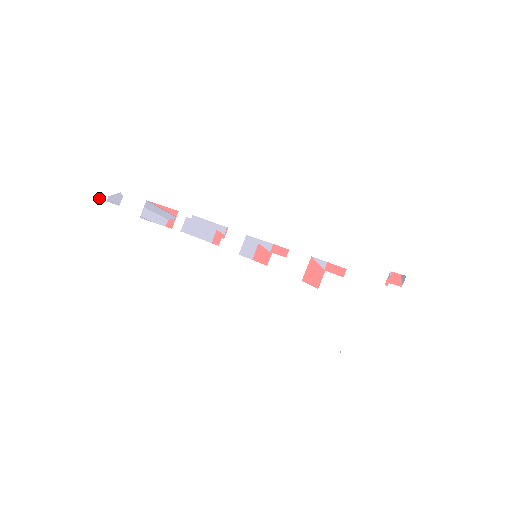
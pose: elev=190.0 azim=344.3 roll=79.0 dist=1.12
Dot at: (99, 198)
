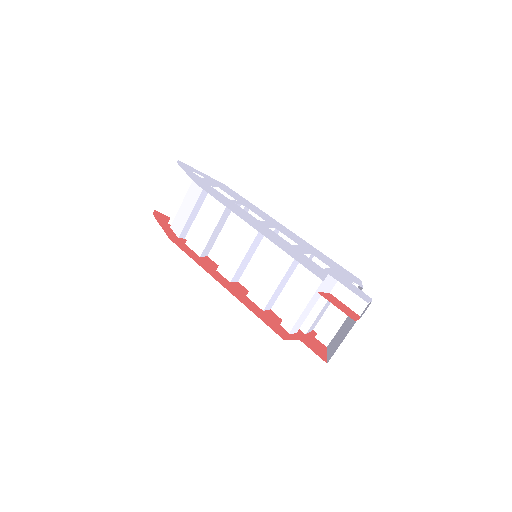
Dot at: (188, 169)
